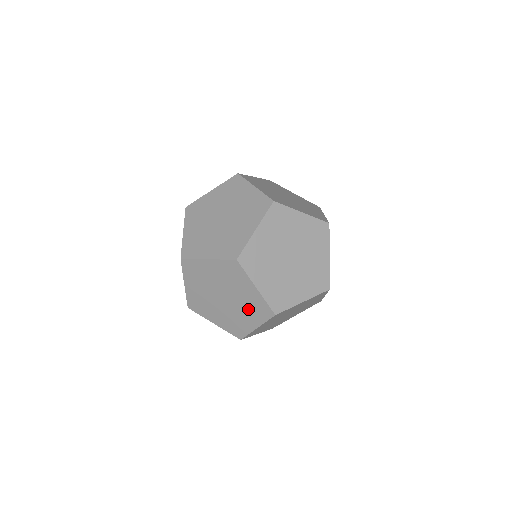
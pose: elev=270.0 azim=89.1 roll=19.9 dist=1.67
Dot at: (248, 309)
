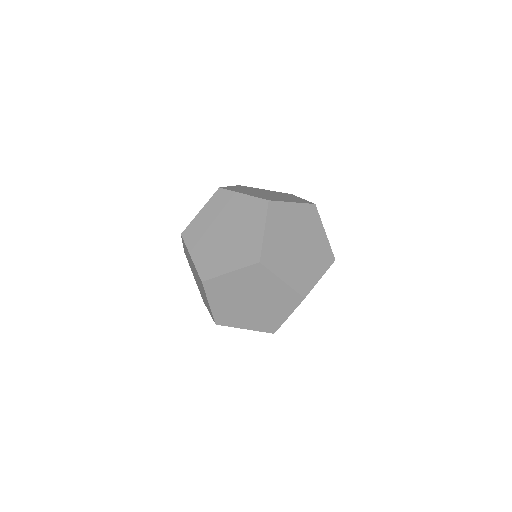
Dot at: occluded
